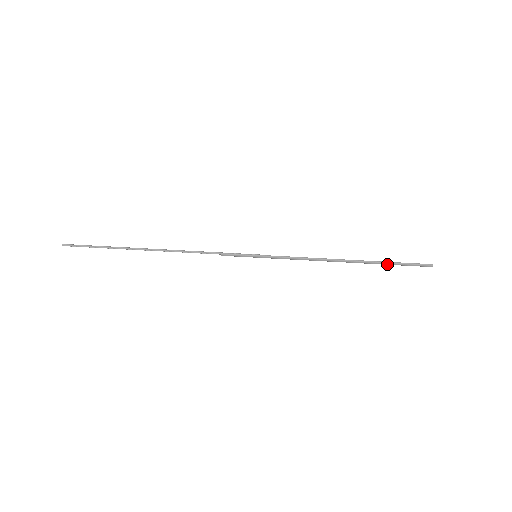
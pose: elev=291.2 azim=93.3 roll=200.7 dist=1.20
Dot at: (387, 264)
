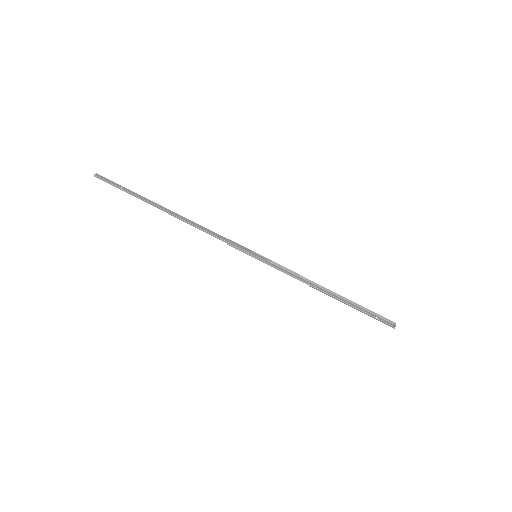
Dot at: occluded
